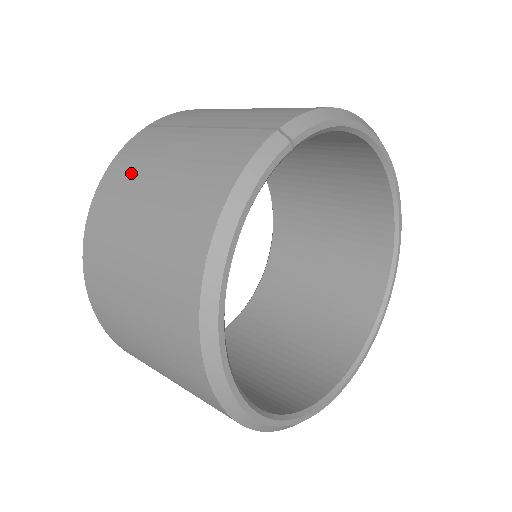
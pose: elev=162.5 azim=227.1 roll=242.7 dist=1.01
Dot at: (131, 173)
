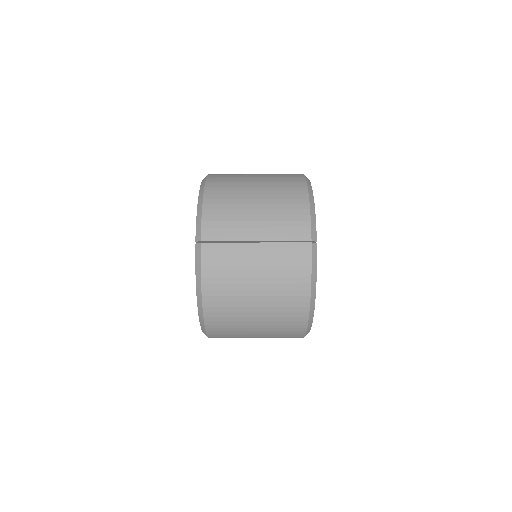
Dot at: (229, 282)
